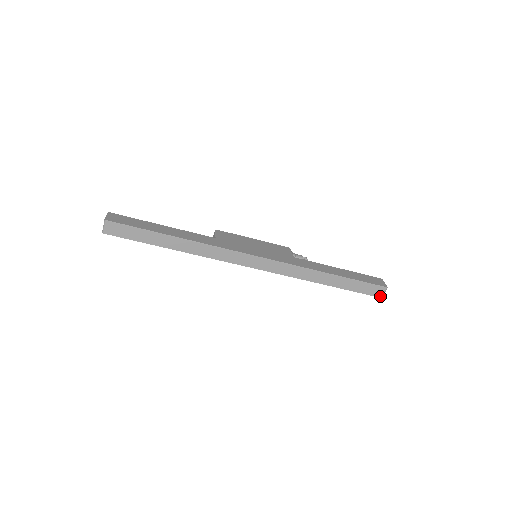
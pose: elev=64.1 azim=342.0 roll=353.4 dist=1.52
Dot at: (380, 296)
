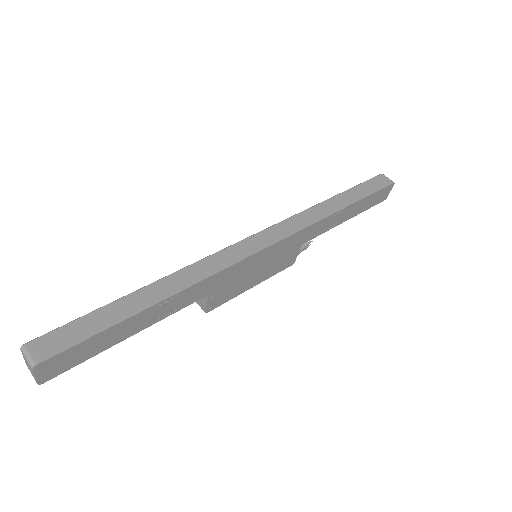
Dot at: (390, 183)
